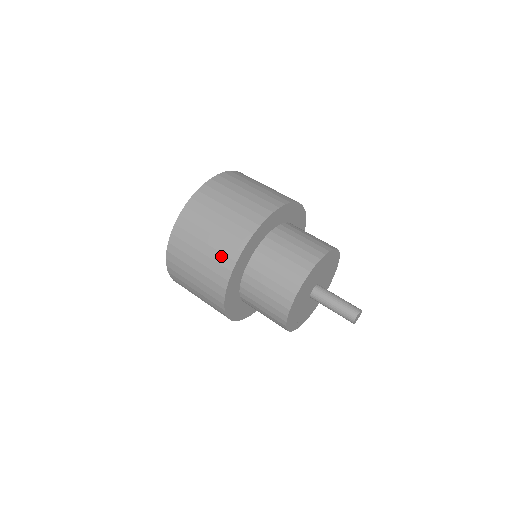
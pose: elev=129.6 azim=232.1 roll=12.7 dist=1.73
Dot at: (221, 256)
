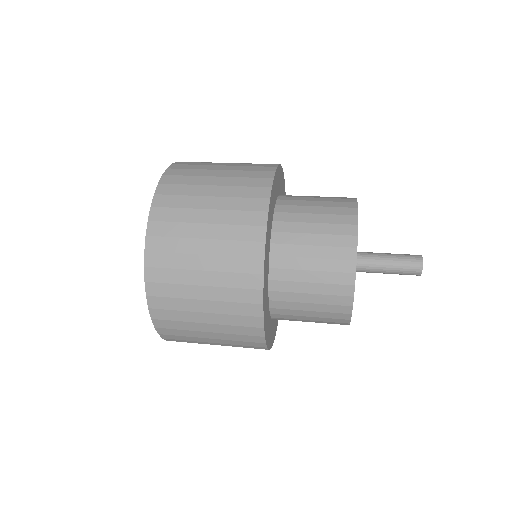
Dot at: (241, 214)
